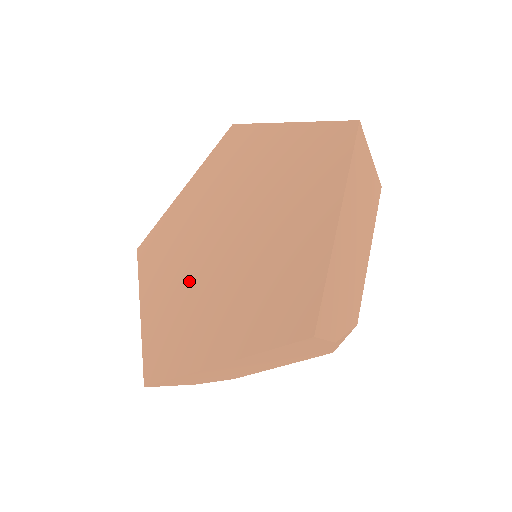
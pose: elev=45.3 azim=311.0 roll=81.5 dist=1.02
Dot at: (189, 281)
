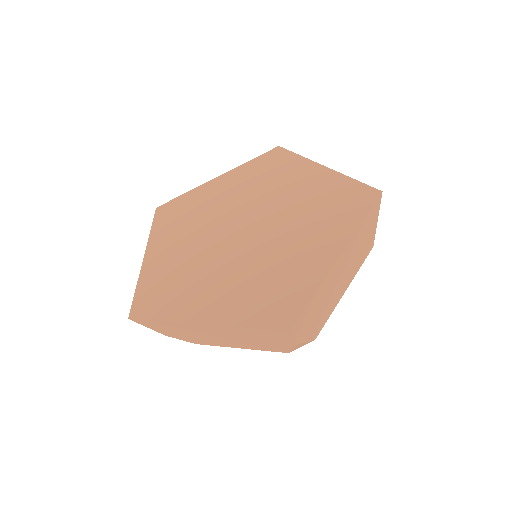
Dot at: (198, 252)
